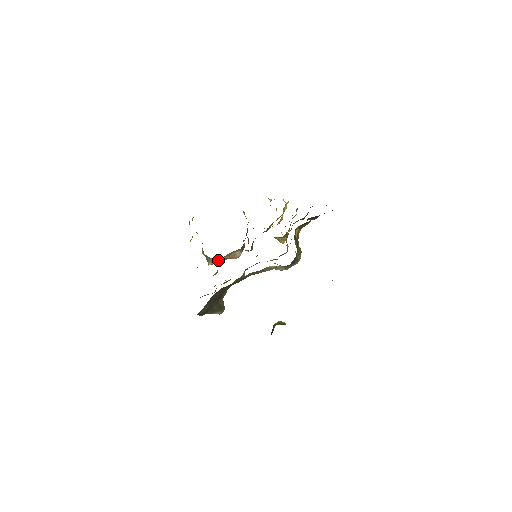
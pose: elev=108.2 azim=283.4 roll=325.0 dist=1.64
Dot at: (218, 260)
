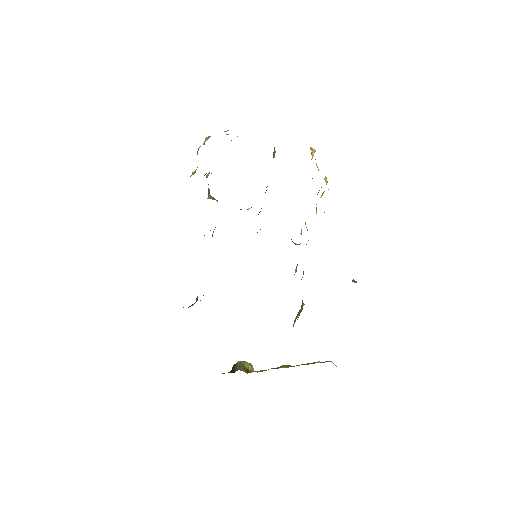
Dot at: occluded
